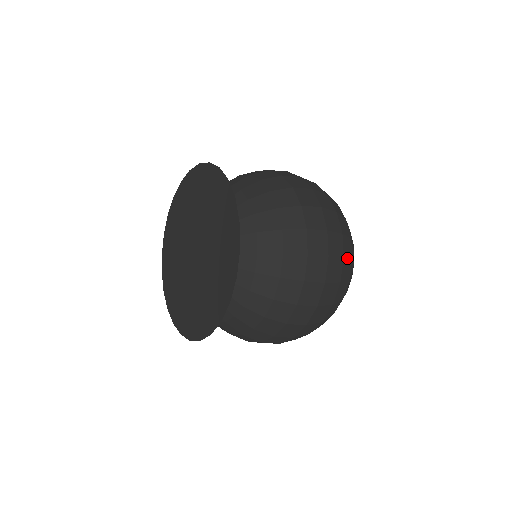
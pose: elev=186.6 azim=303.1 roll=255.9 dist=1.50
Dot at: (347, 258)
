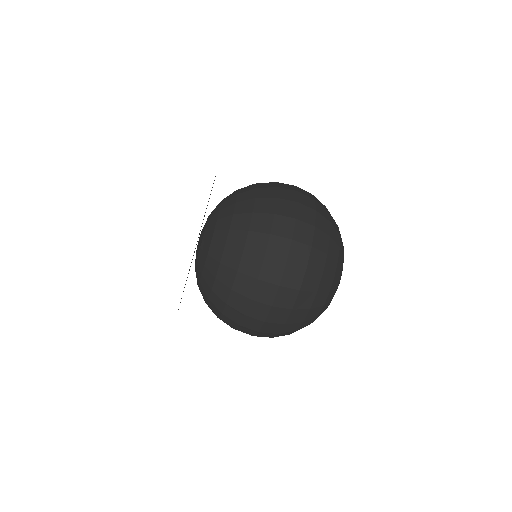
Dot at: (318, 249)
